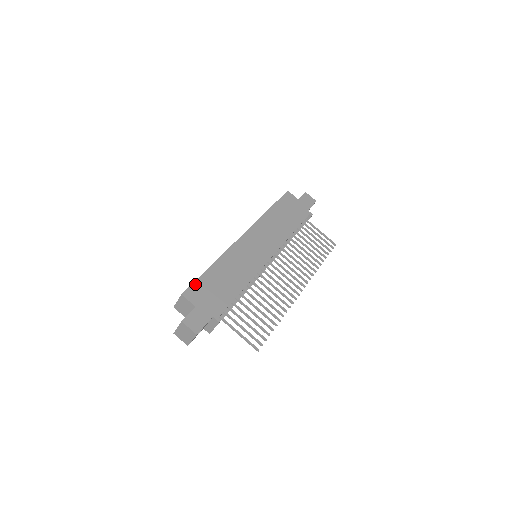
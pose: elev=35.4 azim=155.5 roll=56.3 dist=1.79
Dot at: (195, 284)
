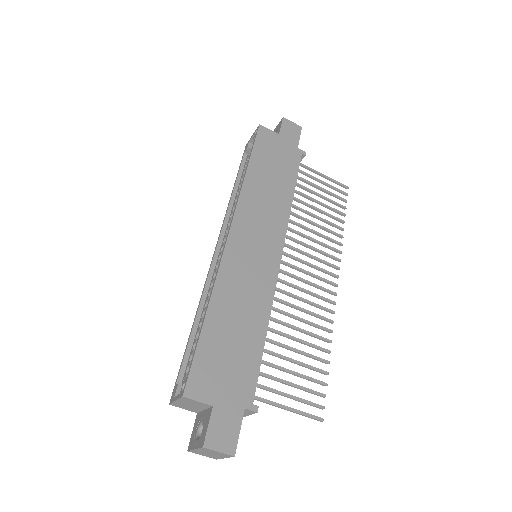
Dot at: (195, 364)
